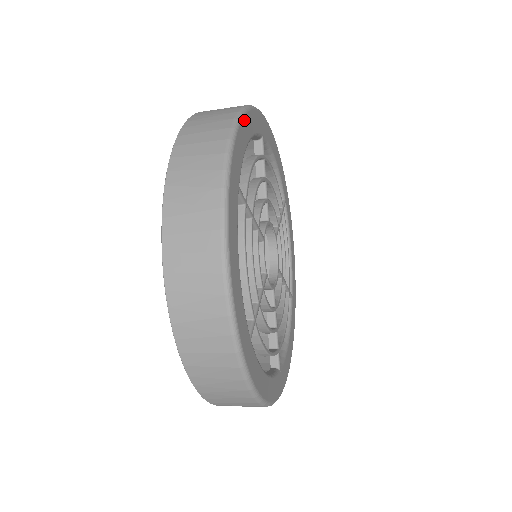
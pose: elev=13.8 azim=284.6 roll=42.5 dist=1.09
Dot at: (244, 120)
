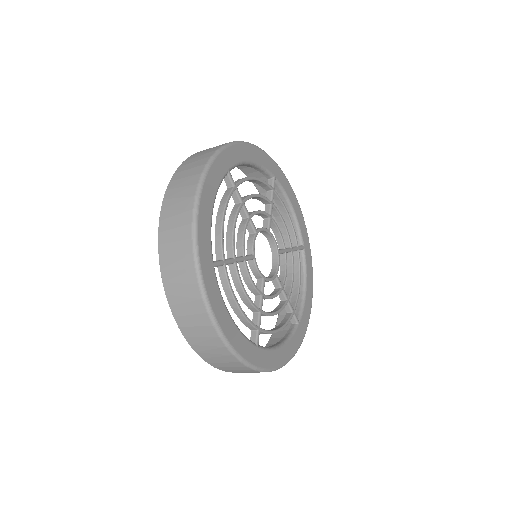
Dot at: (202, 200)
